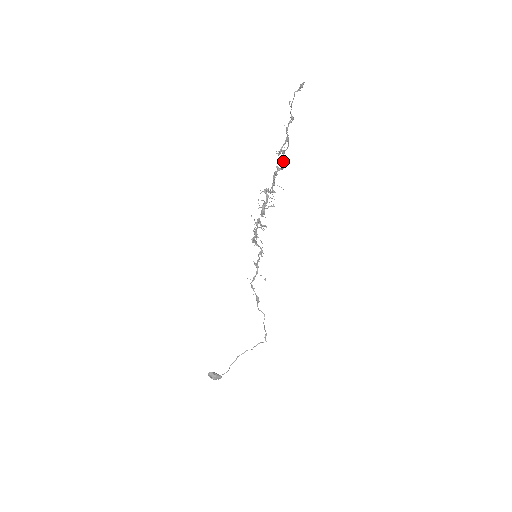
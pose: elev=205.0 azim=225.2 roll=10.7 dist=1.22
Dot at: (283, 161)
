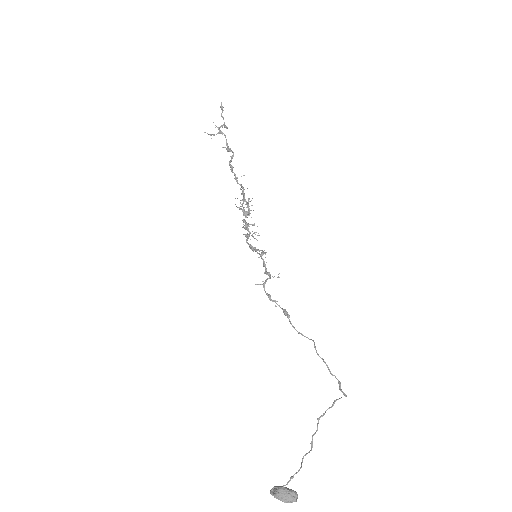
Dot at: (228, 150)
